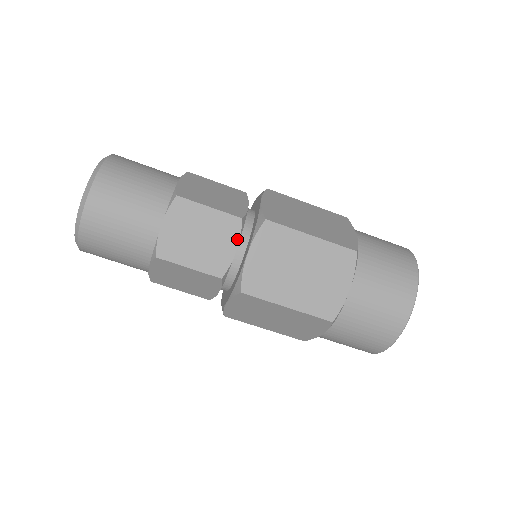
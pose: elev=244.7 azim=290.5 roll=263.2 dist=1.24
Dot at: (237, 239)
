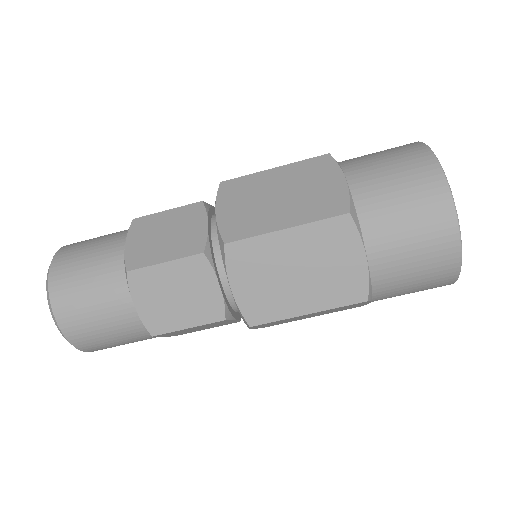
Dot at: (204, 217)
